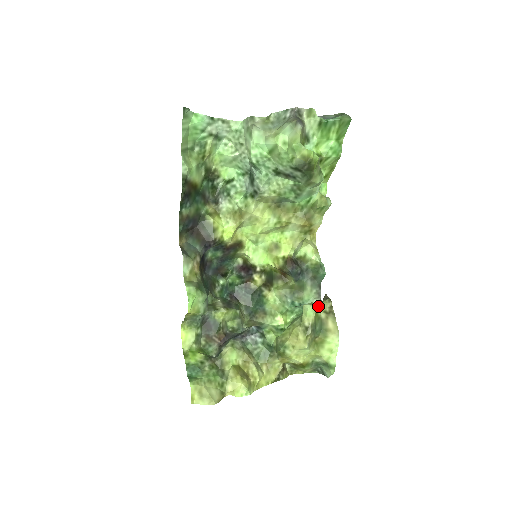
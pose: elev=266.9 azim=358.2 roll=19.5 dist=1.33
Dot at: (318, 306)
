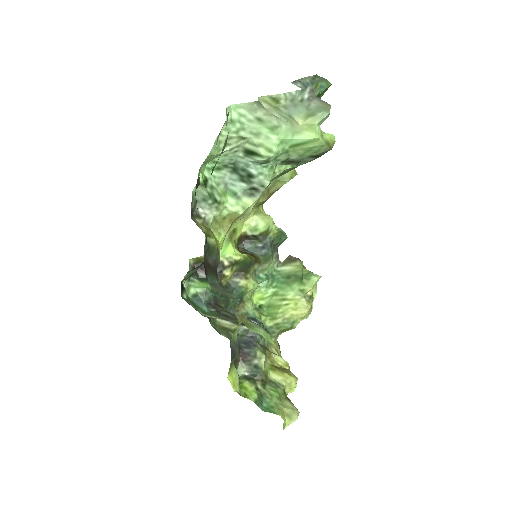
Dot at: (304, 272)
